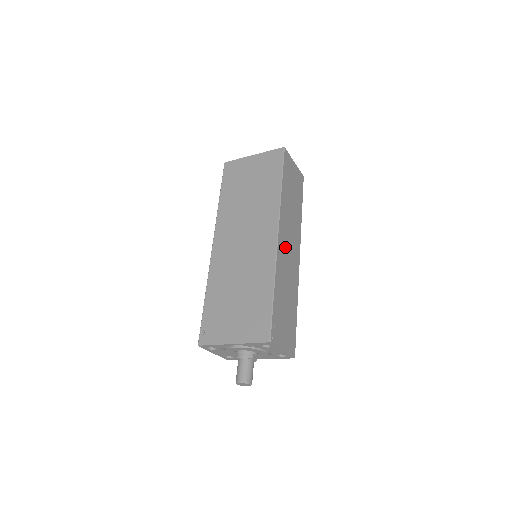
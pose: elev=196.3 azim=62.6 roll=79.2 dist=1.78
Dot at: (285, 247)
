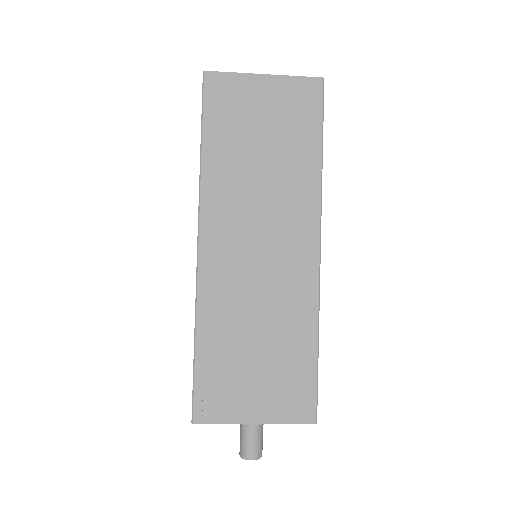
Dot at: occluded
